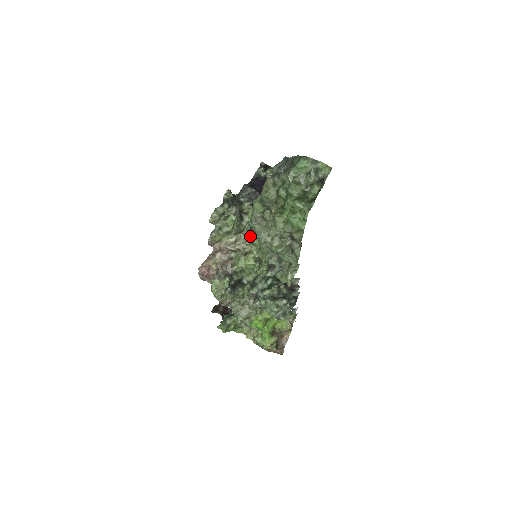
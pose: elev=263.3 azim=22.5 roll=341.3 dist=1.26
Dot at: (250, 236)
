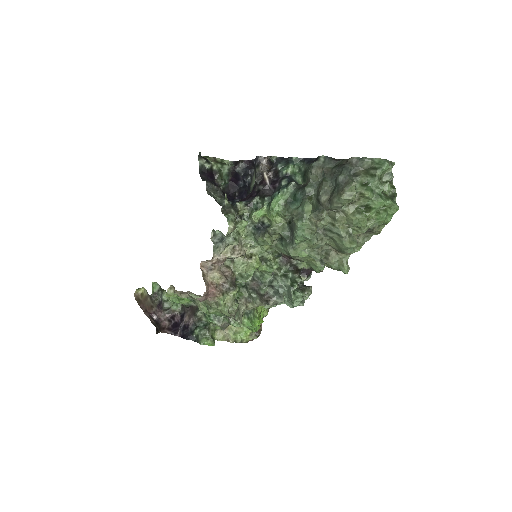
Dot at: (271, 238)
